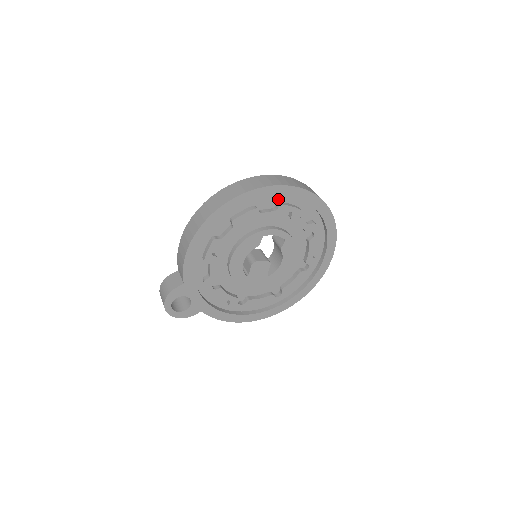
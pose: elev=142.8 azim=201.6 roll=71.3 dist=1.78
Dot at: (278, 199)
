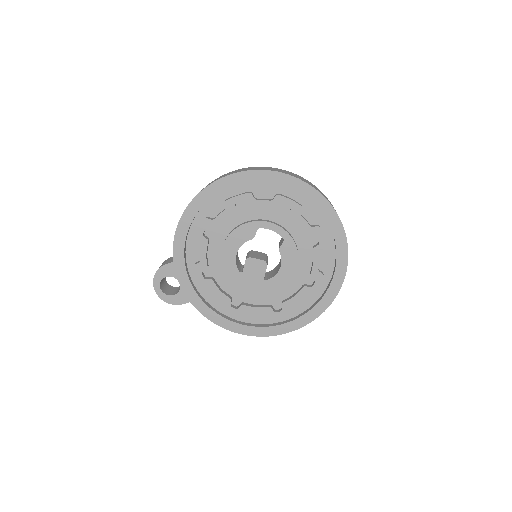
Dot at: (277, 190)
